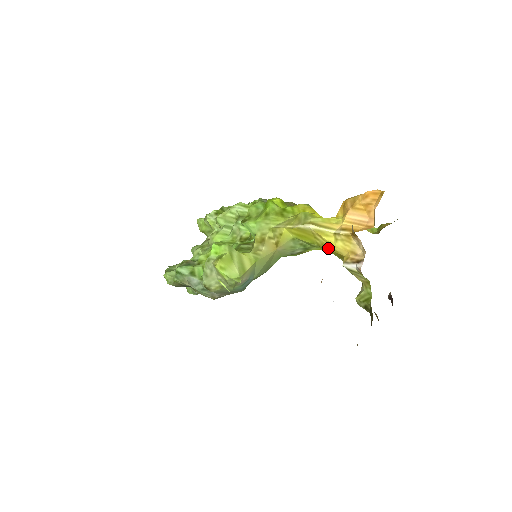
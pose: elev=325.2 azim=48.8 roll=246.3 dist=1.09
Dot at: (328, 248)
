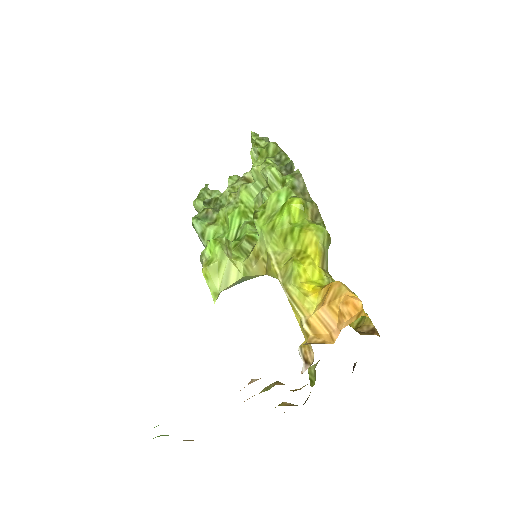
Dot at: occluded
